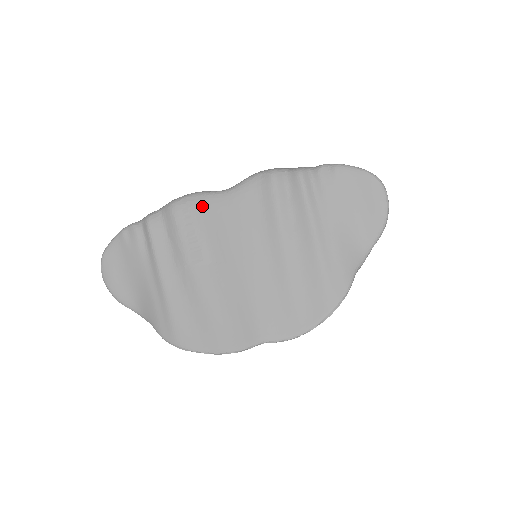
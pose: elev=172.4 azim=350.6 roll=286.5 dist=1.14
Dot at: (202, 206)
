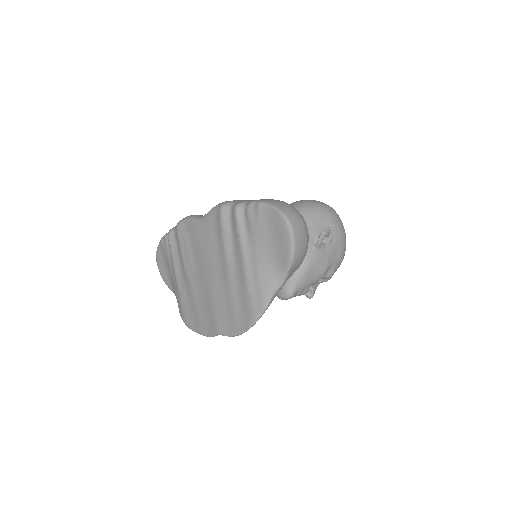
Dot at: (190, 228)
